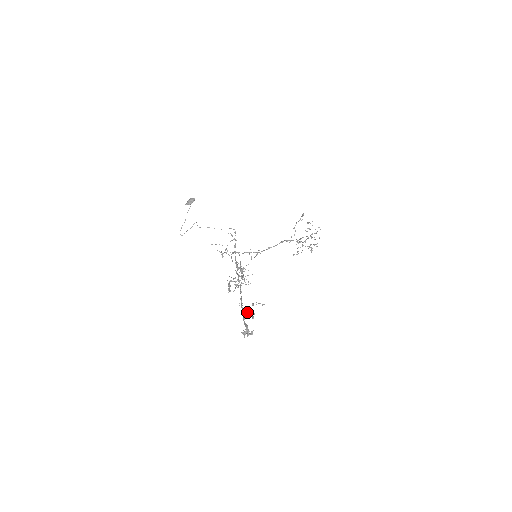
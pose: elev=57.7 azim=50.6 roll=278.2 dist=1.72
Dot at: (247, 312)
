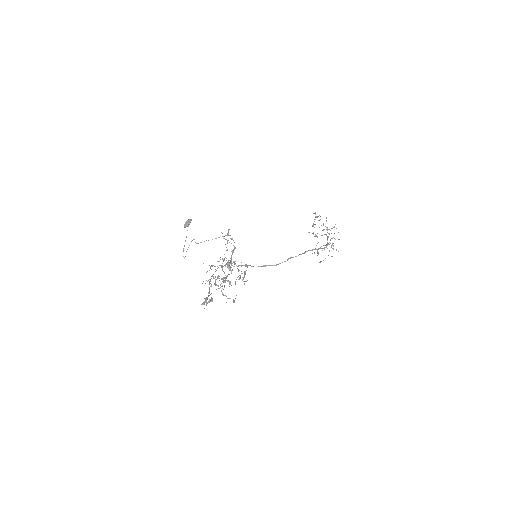
Dot at: occluded
